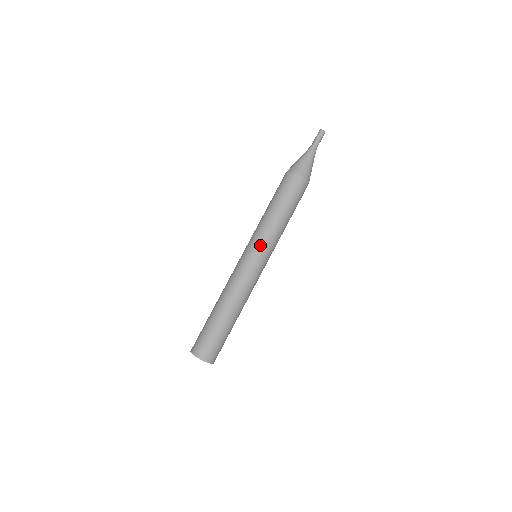
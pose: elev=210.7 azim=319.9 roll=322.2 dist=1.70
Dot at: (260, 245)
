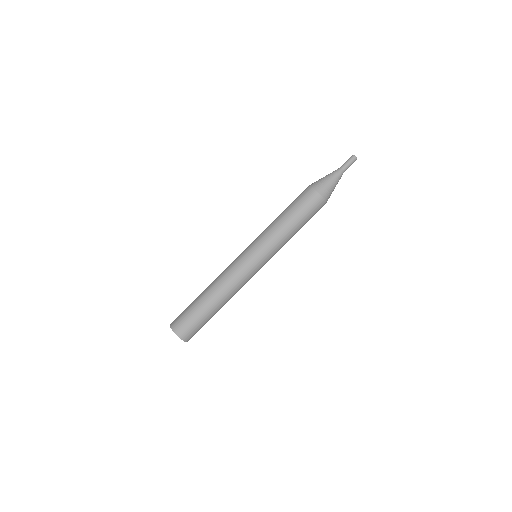
Dot at: (271, 257)
